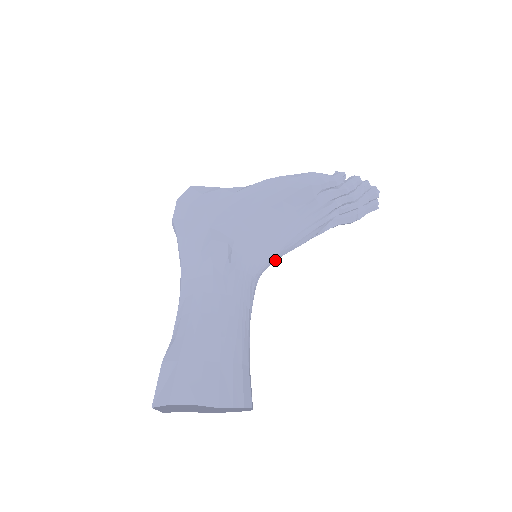
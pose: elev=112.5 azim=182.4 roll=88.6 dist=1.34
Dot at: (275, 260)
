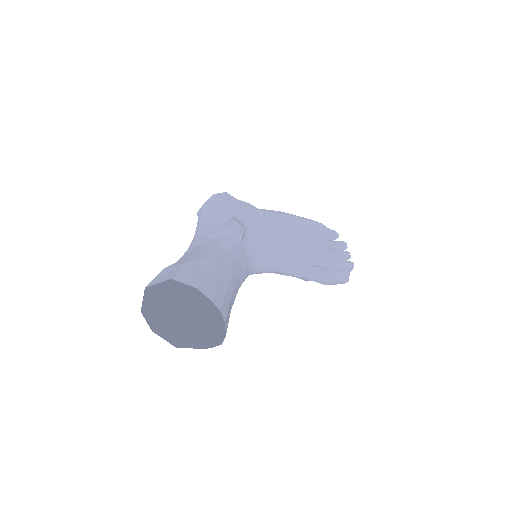
Dot at: (268, 268)
